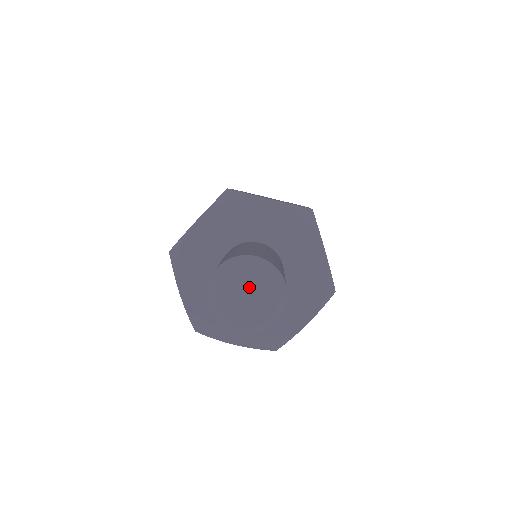
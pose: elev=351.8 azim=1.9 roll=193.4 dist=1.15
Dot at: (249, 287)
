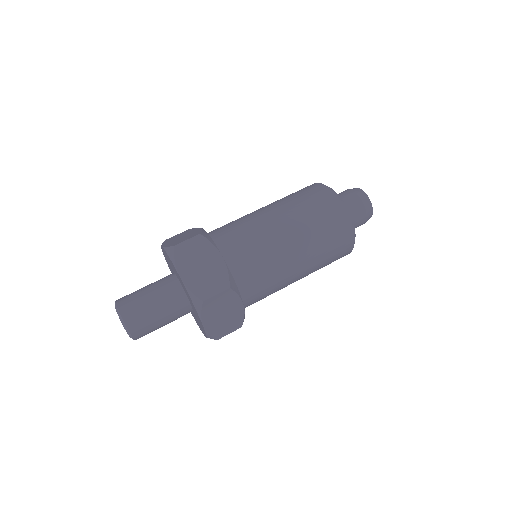
Dot at: occluded
